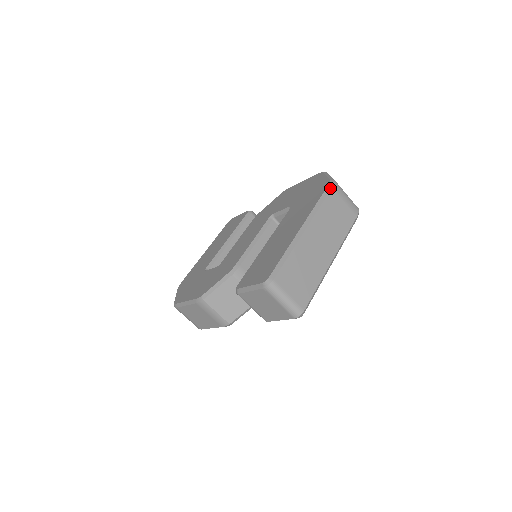
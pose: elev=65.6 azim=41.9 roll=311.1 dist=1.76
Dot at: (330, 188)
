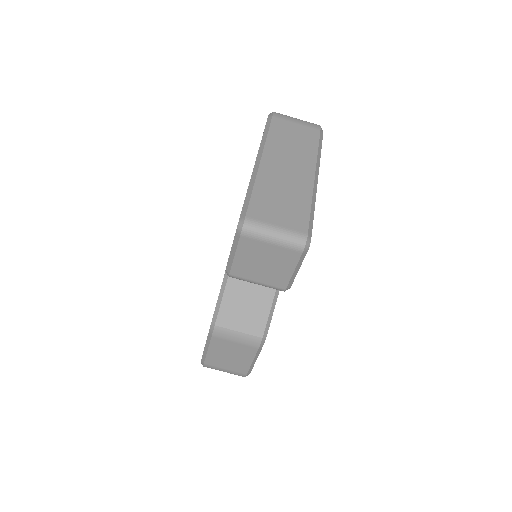
Dot at: (270, 118)
